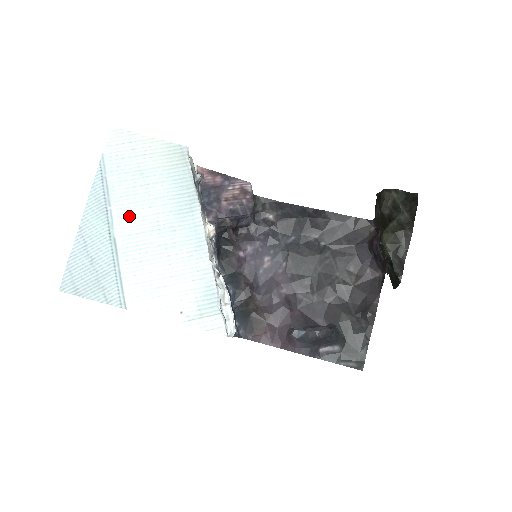
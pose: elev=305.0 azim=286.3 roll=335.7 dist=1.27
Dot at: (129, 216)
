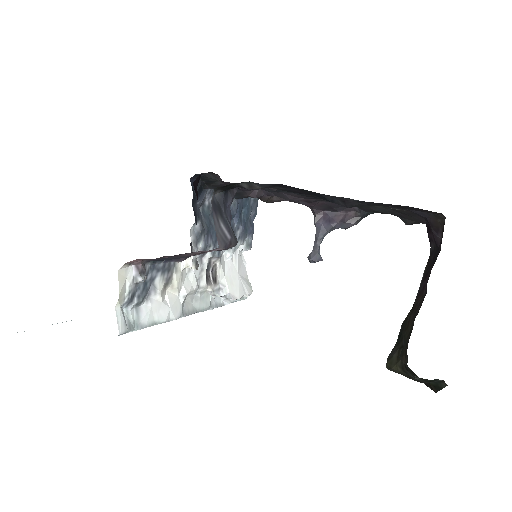
Dot at: occluded
